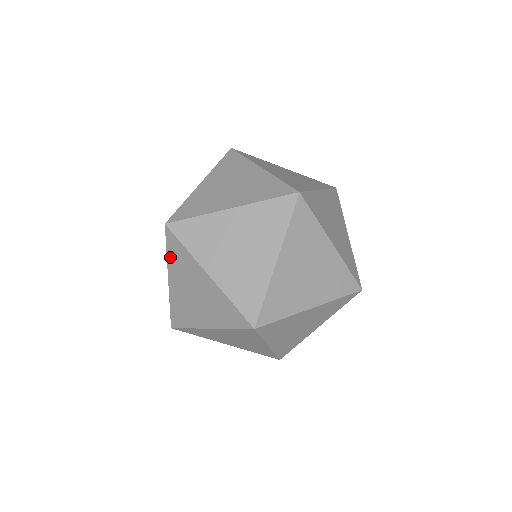
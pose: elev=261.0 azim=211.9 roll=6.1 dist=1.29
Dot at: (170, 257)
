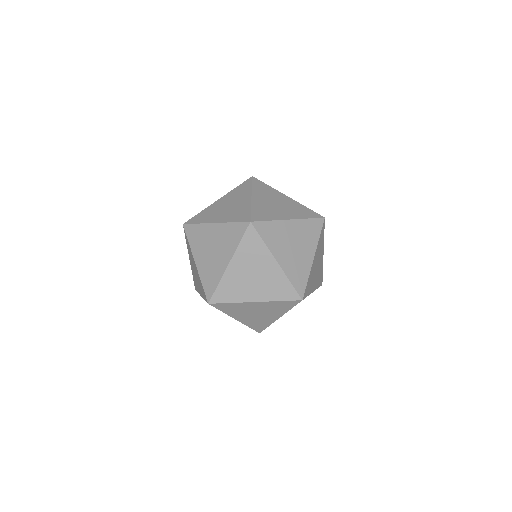
Dot at: (187, 245)
